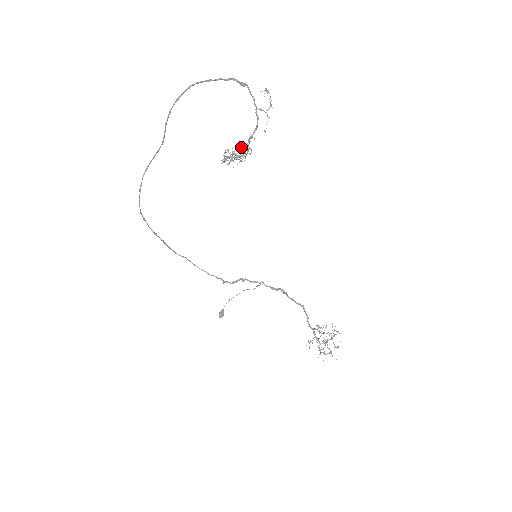
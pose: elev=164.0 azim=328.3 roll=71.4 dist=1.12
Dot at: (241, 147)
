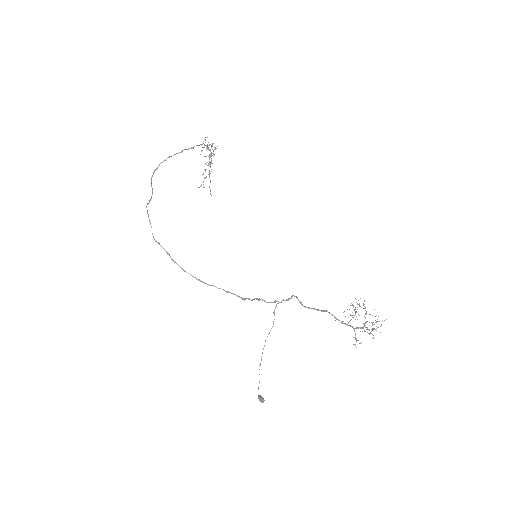
Dot at: occluded
